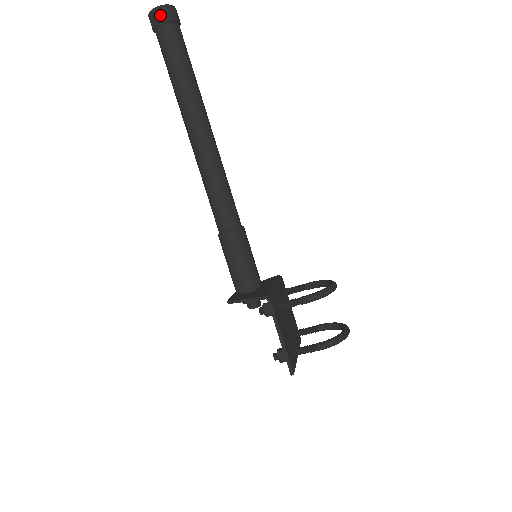
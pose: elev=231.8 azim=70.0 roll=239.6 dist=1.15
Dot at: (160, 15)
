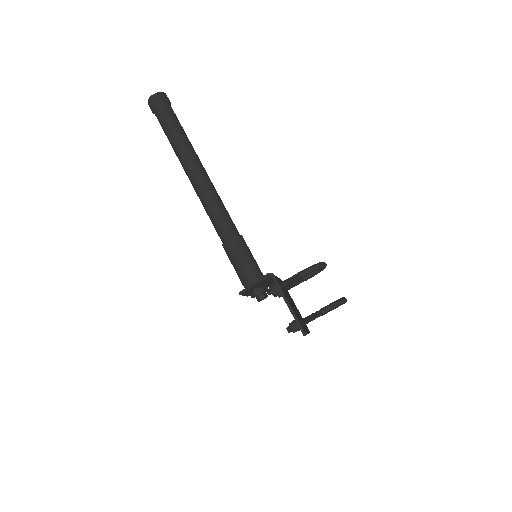
Dot at: (156, 99)
